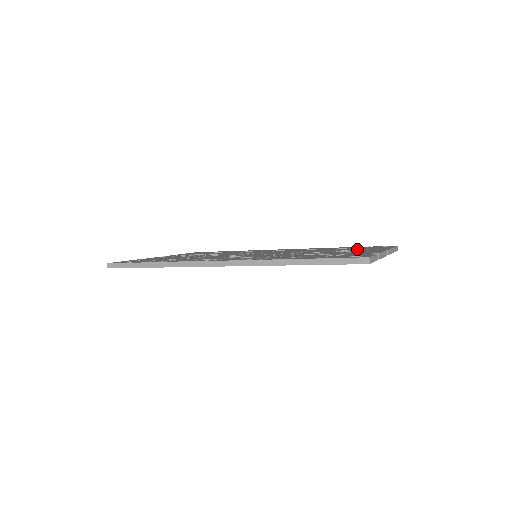
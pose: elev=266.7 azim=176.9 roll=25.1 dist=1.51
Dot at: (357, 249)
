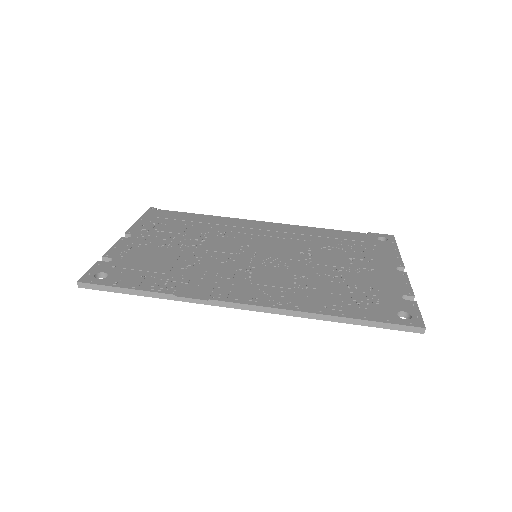
Dot at: (367, 256)
